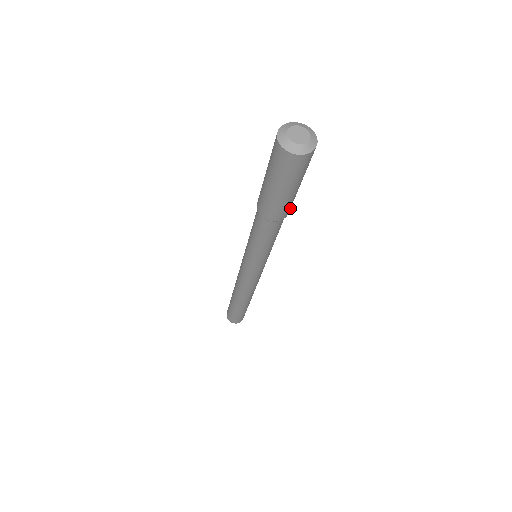
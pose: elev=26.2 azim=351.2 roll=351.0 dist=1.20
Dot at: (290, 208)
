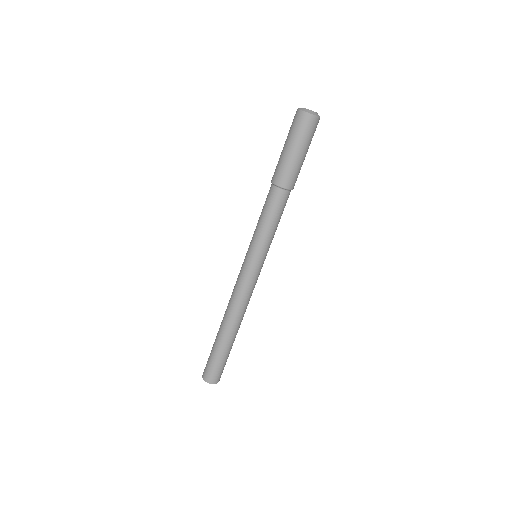
Dot at: (290, 182)
